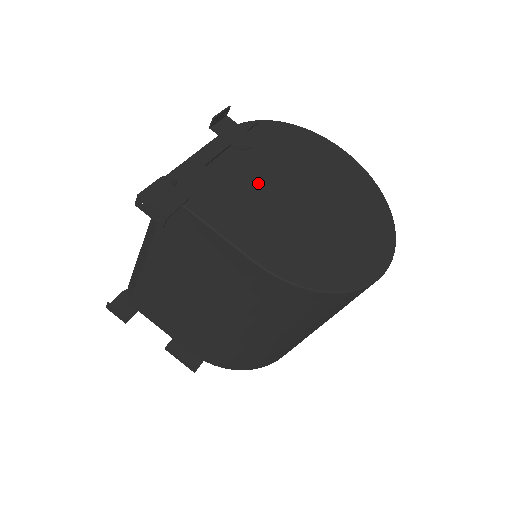
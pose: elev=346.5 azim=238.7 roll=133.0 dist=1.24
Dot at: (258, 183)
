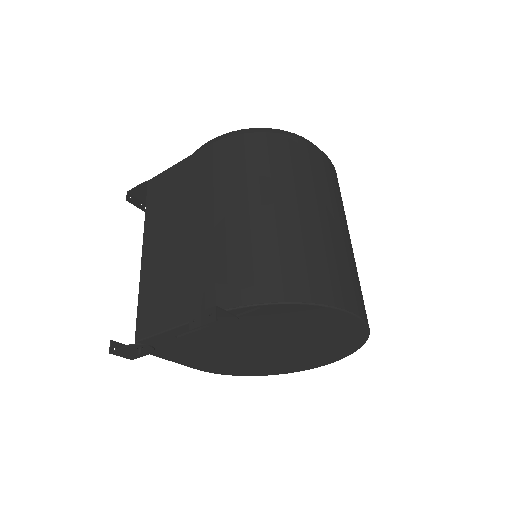
Dot at: (224, 343)
